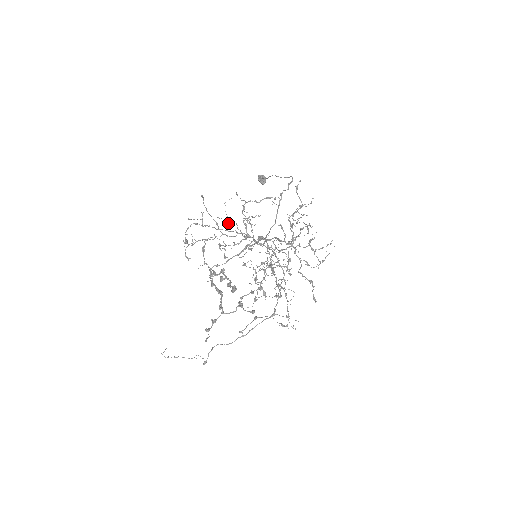
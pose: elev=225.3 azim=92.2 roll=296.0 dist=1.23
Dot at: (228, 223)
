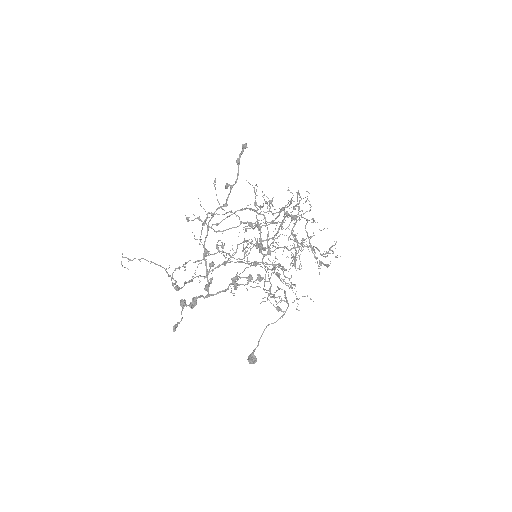
Dot at: (225, 263)
